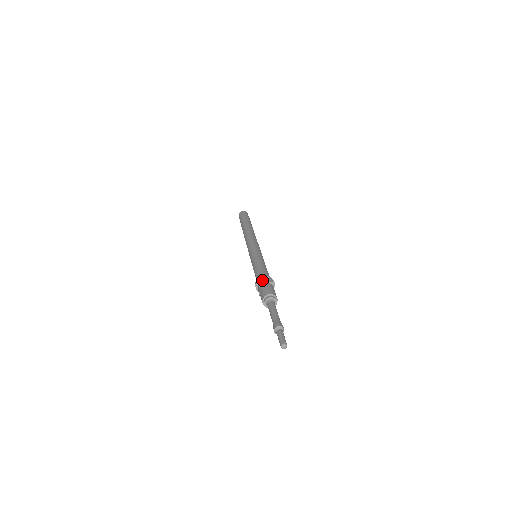
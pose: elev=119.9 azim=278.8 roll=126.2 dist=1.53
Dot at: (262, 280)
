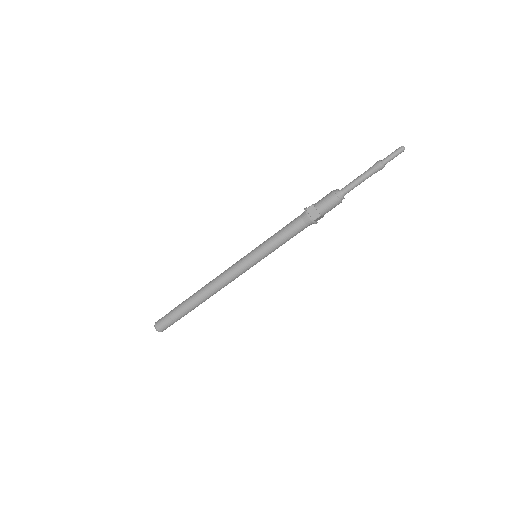
Dot at: (309, 207)
